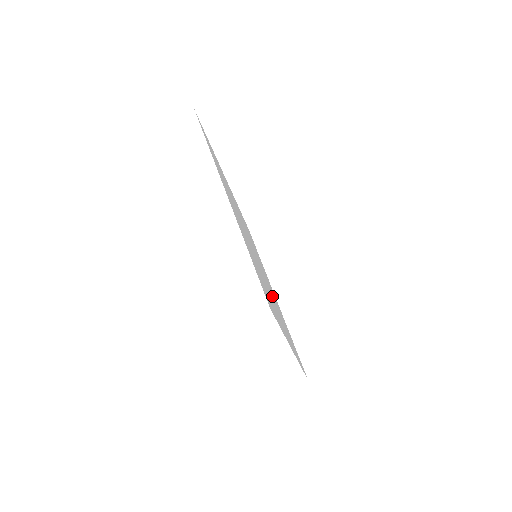
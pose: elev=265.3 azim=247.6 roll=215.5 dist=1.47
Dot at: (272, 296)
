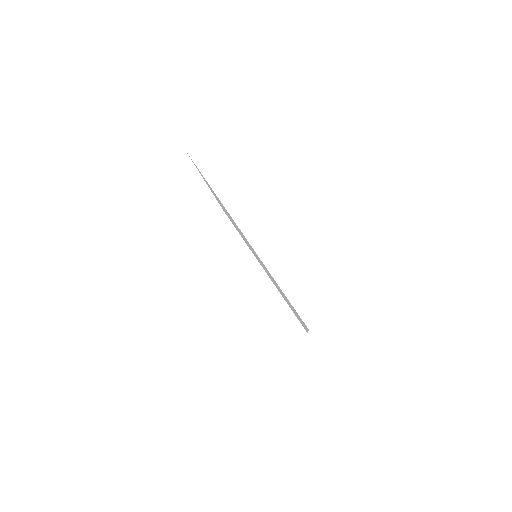
Dot at: occluded
